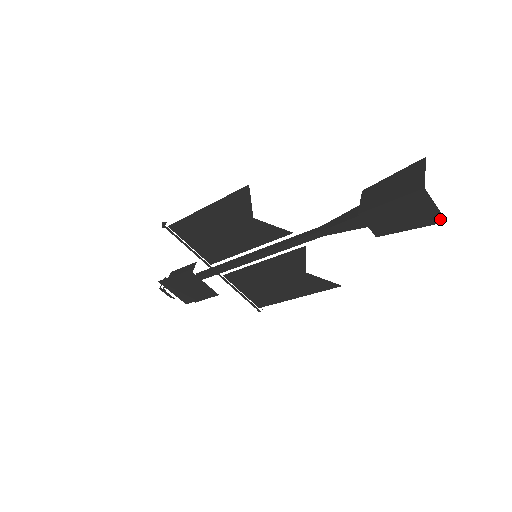
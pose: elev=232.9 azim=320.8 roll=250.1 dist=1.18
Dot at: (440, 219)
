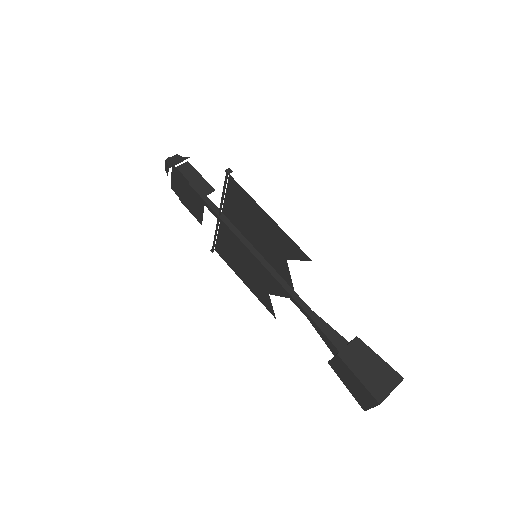
Dot at: (364, 408)
